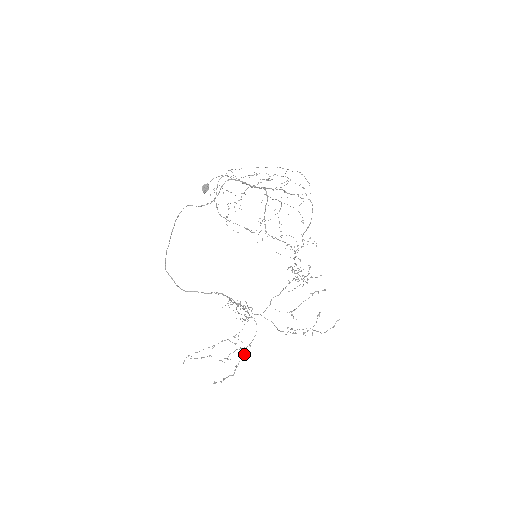
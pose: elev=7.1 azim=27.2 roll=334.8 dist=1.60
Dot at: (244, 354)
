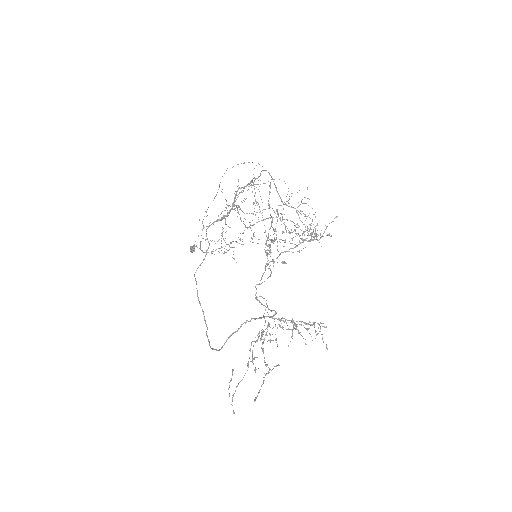
Dot at: (261, 336)
